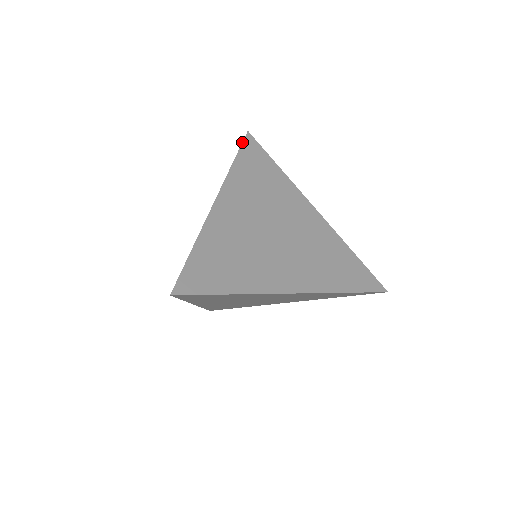
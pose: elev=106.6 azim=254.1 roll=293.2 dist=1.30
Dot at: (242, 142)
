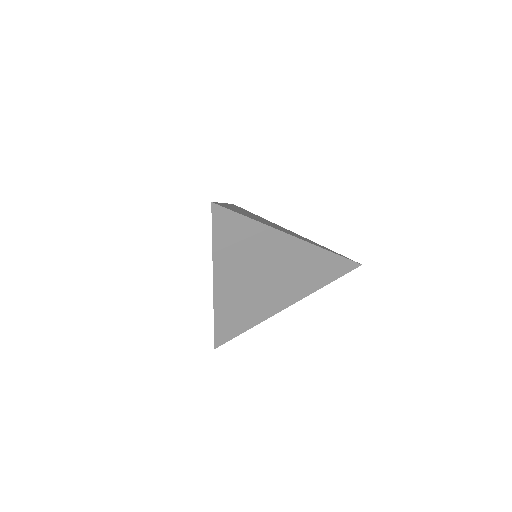
Dot at: occluded
